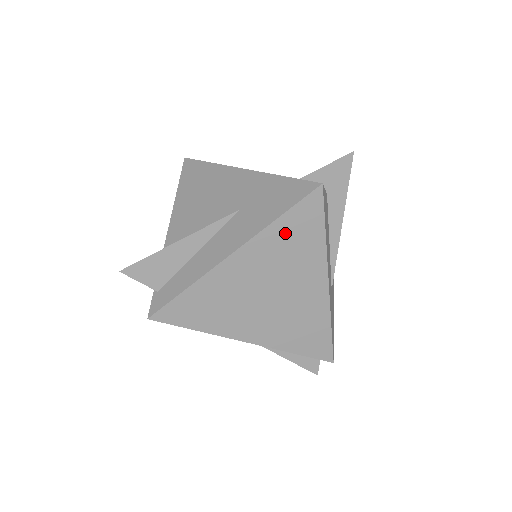
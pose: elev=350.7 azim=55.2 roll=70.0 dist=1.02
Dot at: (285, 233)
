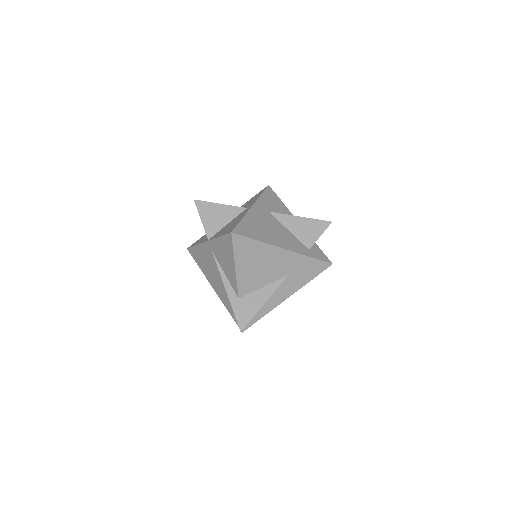
Dot at: occluded
